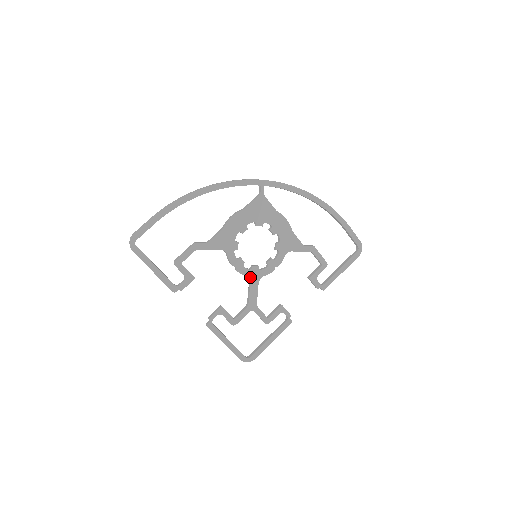
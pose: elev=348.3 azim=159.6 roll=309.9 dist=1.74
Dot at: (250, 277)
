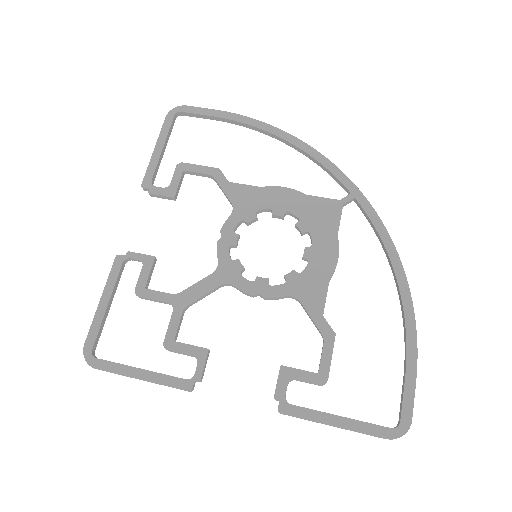
Dot at: (221, 267)
